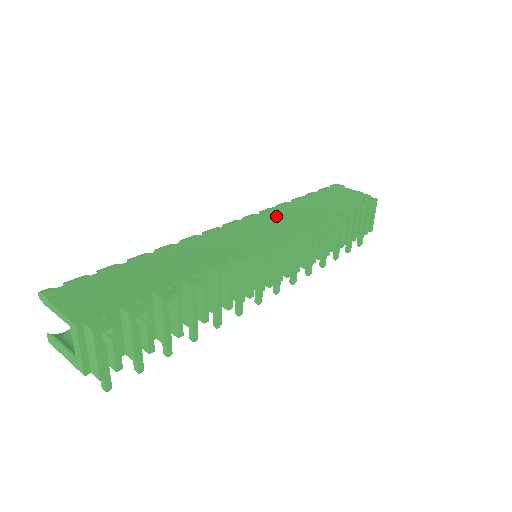
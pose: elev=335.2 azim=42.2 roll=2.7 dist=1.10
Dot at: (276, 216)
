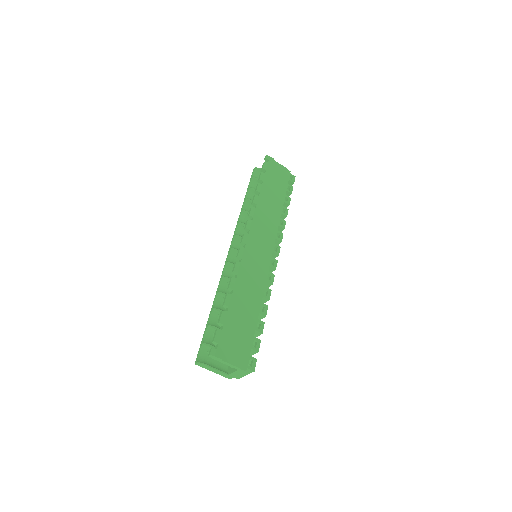
Dot at: (261, 220)
